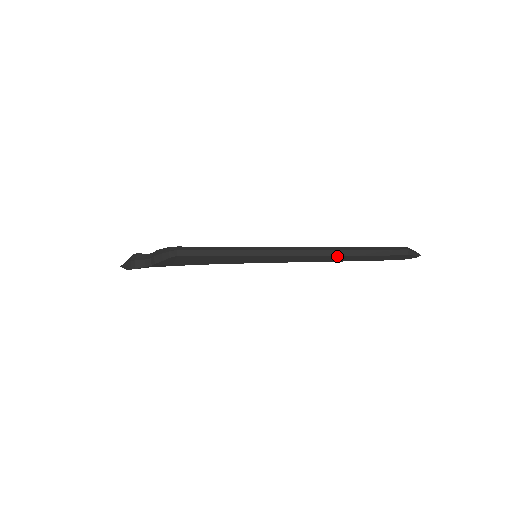
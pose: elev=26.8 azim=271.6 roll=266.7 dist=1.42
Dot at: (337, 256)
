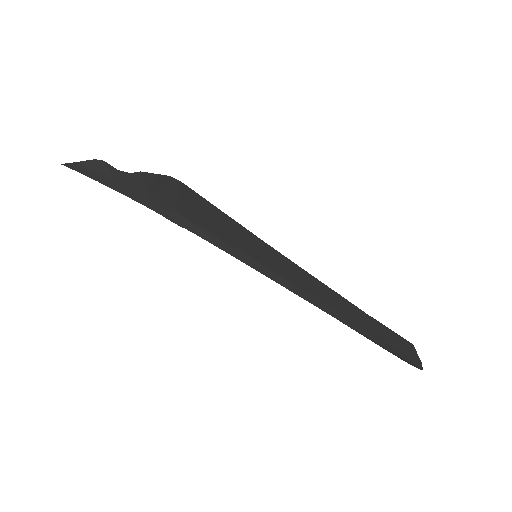
Dot at: (347, 301)
